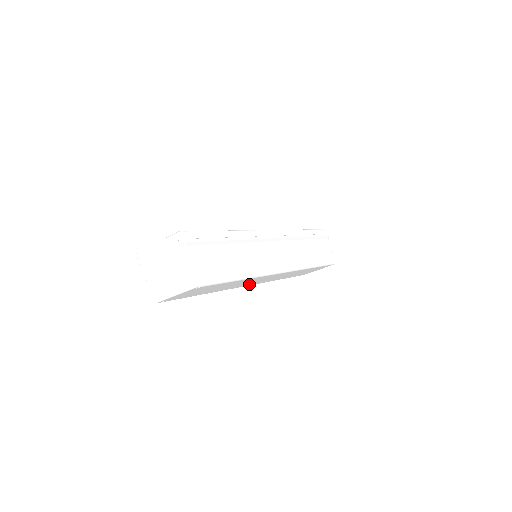
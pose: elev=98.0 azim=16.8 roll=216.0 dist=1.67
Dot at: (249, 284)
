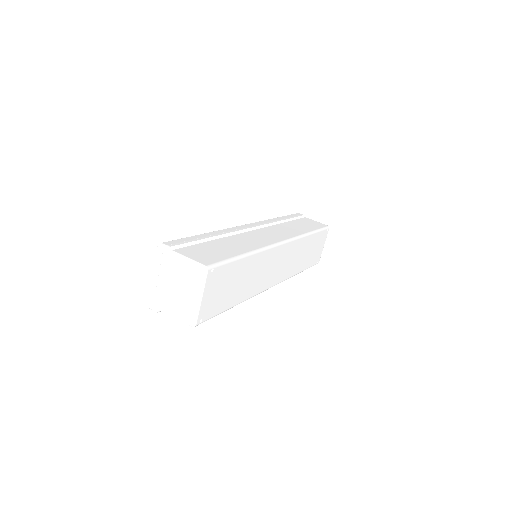
Dot at: (272, 280)
